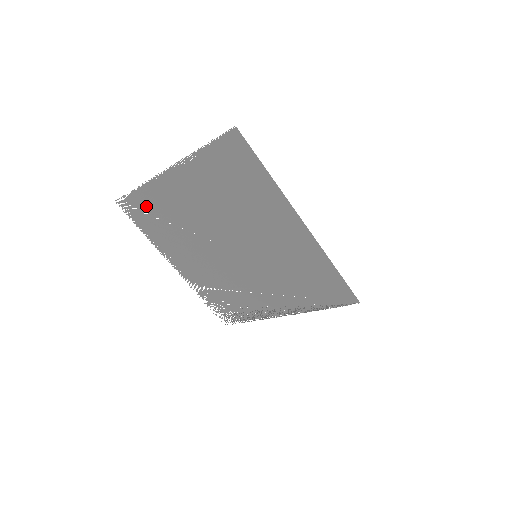
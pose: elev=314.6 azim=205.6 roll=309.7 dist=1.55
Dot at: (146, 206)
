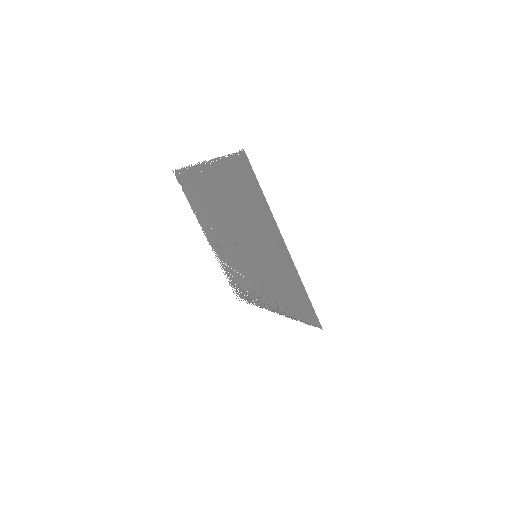
Dot at: (190, 183)
